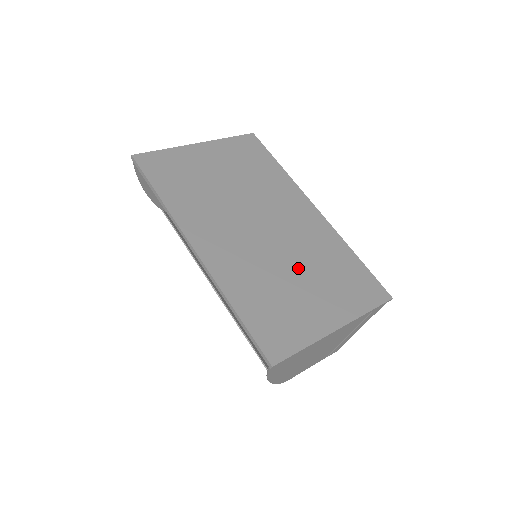
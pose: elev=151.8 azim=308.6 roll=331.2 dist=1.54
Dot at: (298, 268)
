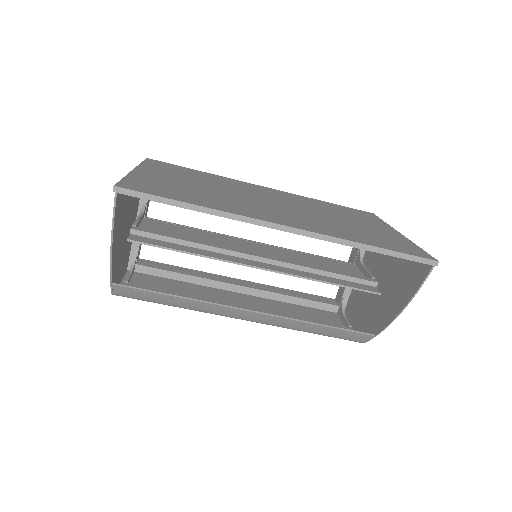
Dot at: (332, 216)
